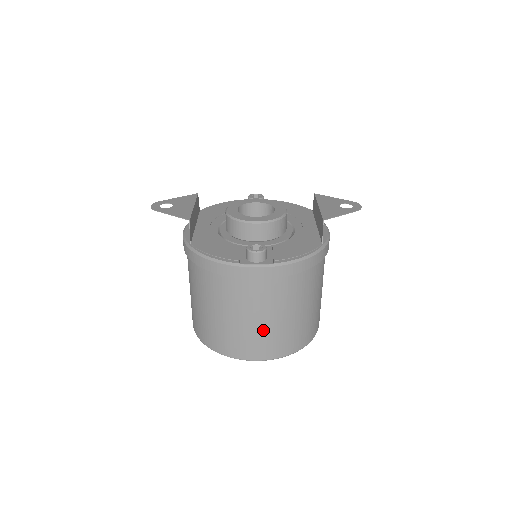
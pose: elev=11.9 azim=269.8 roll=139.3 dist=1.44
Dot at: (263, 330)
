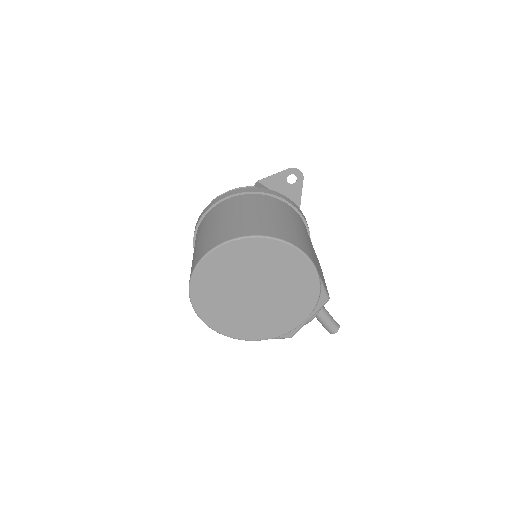
Dot at: (204, 239)
